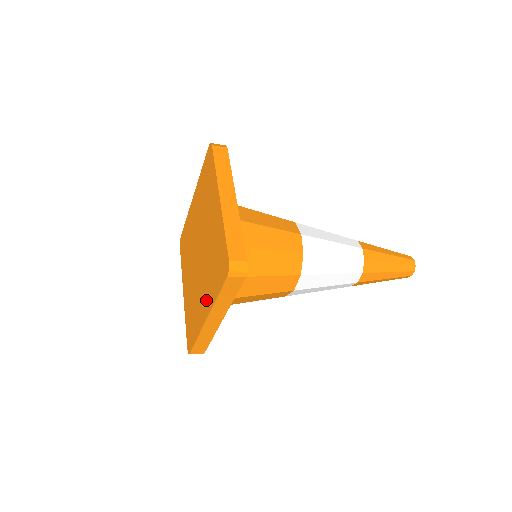
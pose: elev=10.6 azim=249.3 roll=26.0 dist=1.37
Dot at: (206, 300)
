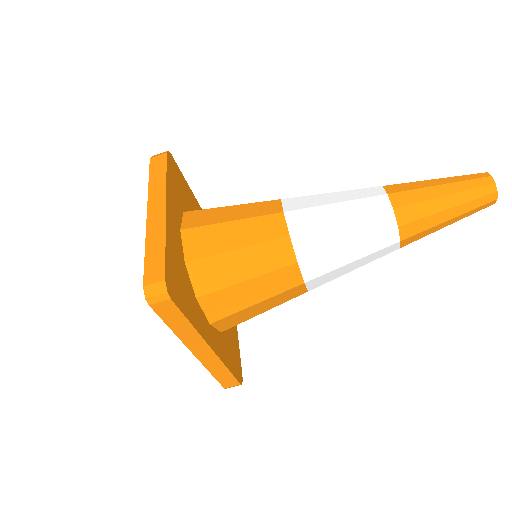
Dot at: occluded
